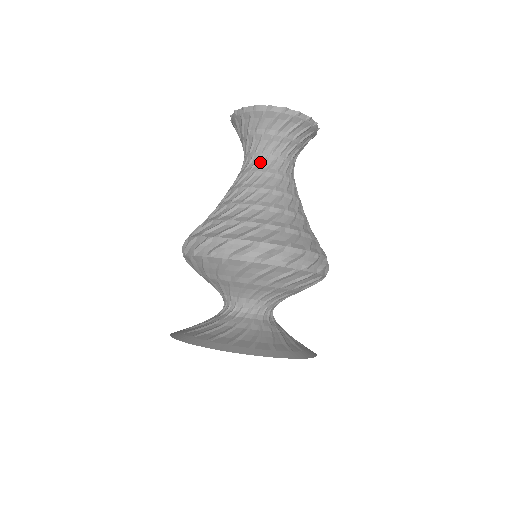
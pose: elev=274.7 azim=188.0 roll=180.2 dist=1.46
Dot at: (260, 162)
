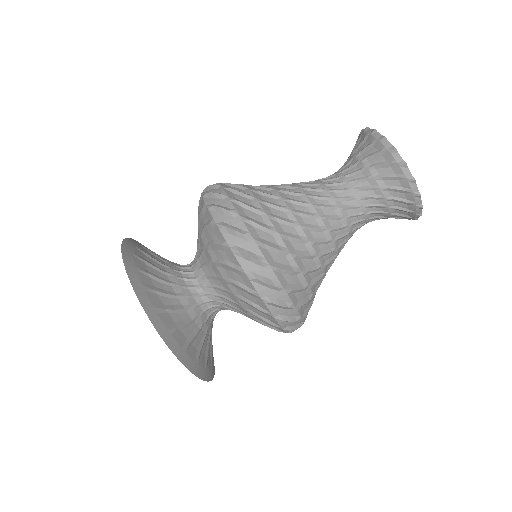
Dot at: (357, 218)
